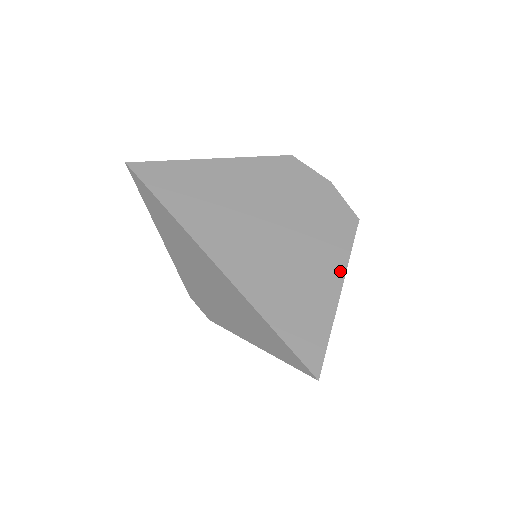
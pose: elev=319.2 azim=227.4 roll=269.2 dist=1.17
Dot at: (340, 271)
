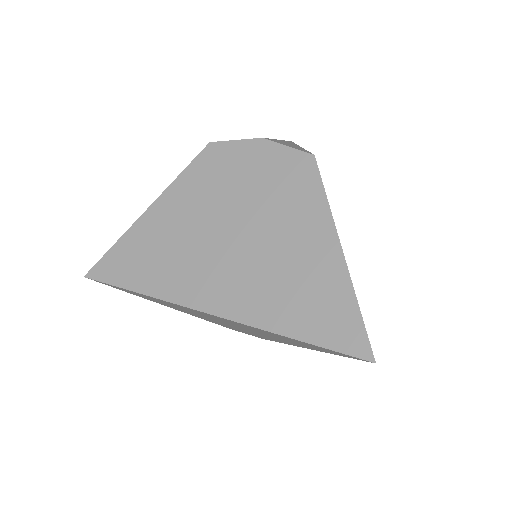
Dot at: (328, 229)
